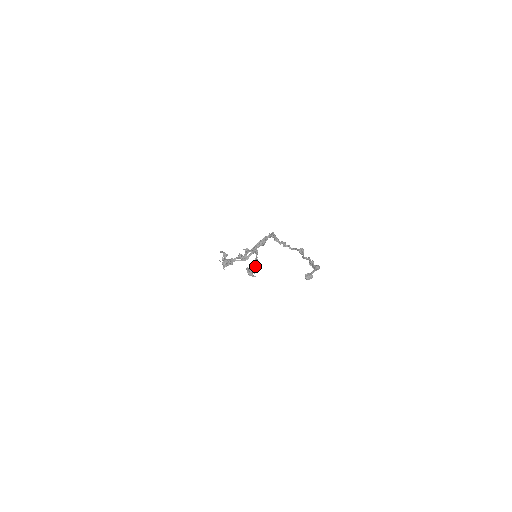
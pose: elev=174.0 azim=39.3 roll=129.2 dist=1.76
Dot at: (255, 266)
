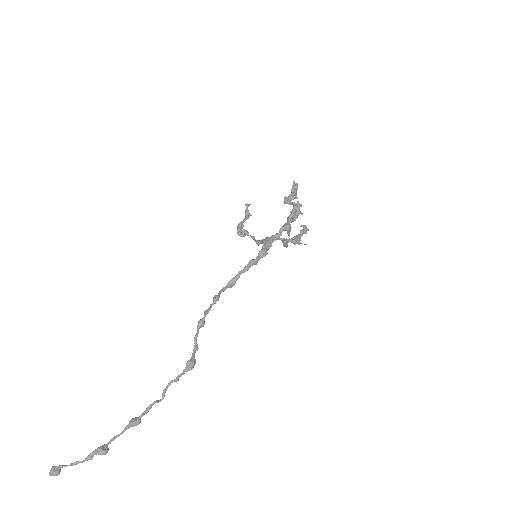
Dot at: (286, 246)
